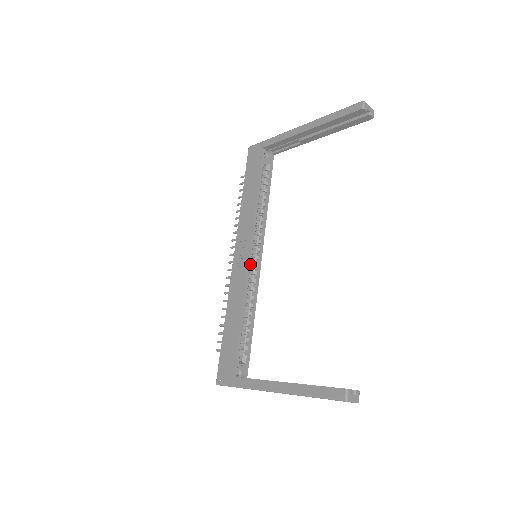
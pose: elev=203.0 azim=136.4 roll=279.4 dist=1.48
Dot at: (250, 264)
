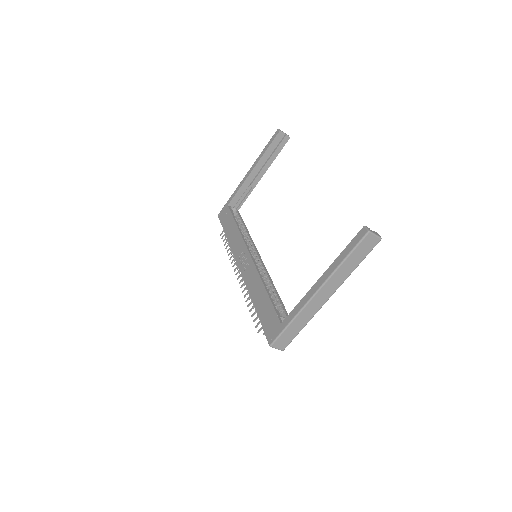
Dot at: (254, 261)
